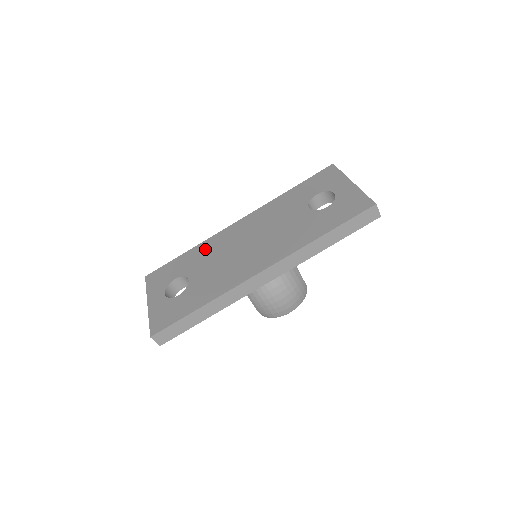
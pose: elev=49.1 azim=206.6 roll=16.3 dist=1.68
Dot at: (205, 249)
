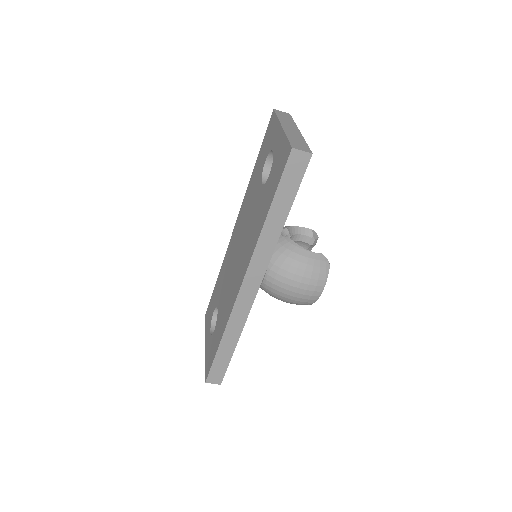
Dot at: (223, 270)
